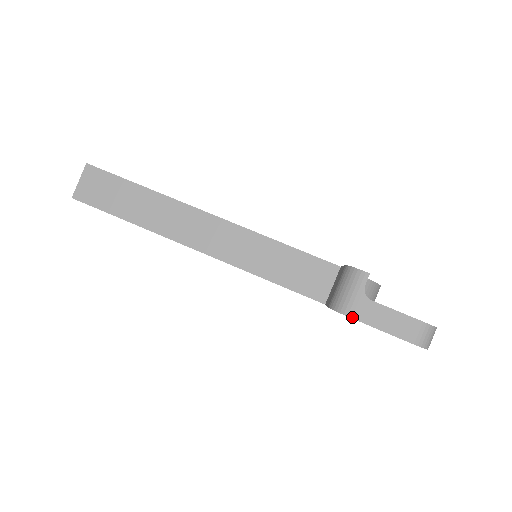
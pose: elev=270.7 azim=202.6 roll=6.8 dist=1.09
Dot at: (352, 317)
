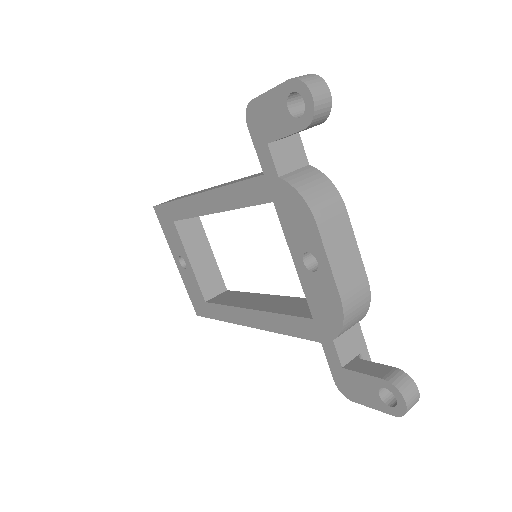
Dot at: (253, 99)
